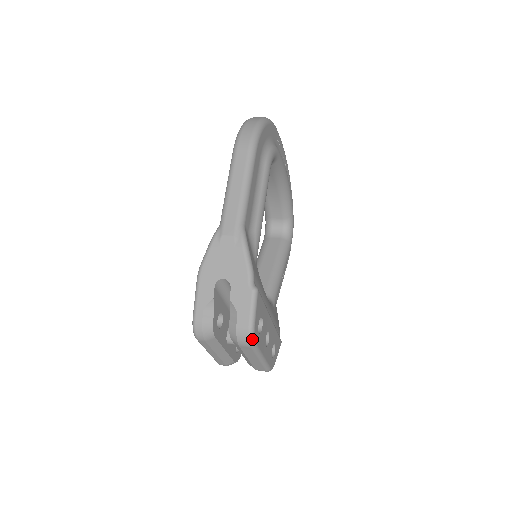
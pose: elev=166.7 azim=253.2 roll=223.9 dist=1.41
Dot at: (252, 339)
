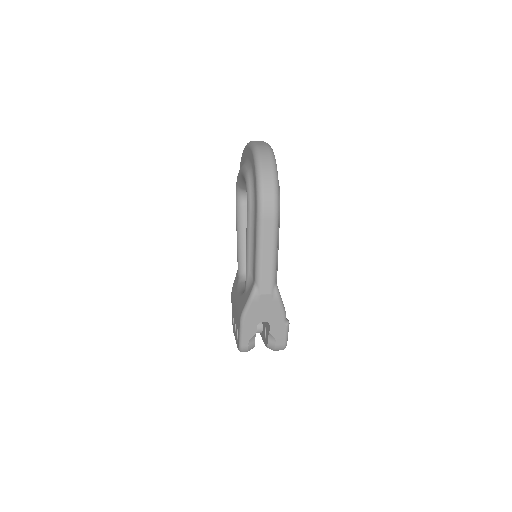
Dot at: occluded
